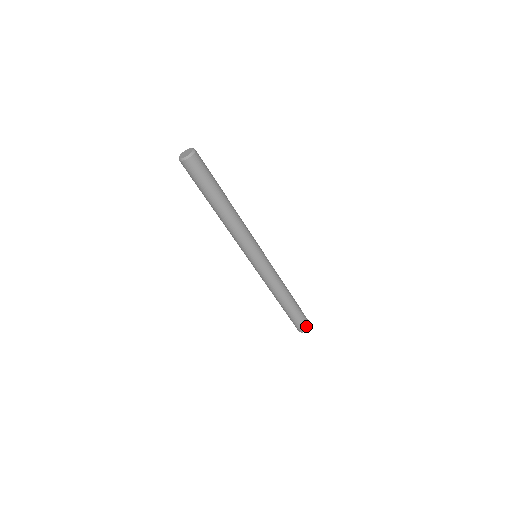
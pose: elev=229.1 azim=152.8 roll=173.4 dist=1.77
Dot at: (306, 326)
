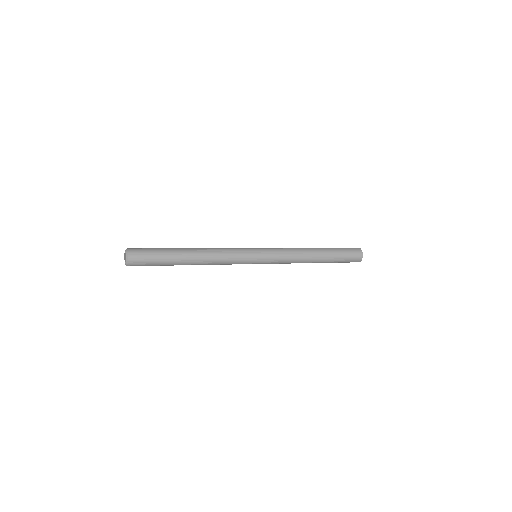
Dot at: (356, 261)
